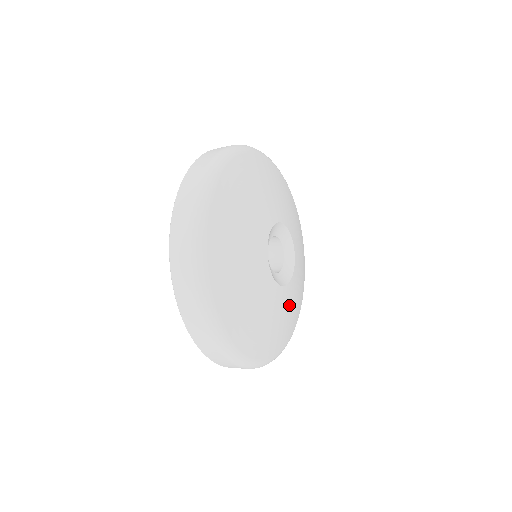
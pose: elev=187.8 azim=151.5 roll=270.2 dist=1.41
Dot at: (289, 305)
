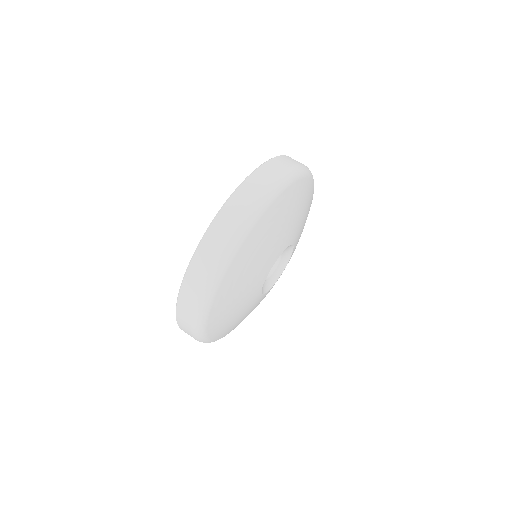
Dot at: occluded
